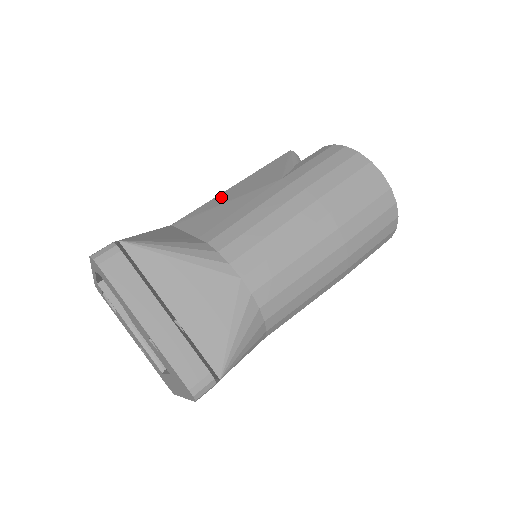
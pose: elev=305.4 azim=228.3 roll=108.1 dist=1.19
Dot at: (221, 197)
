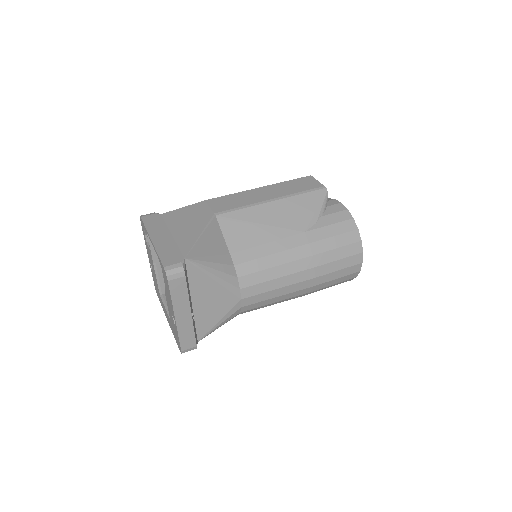
Dot at: (260, 211)
